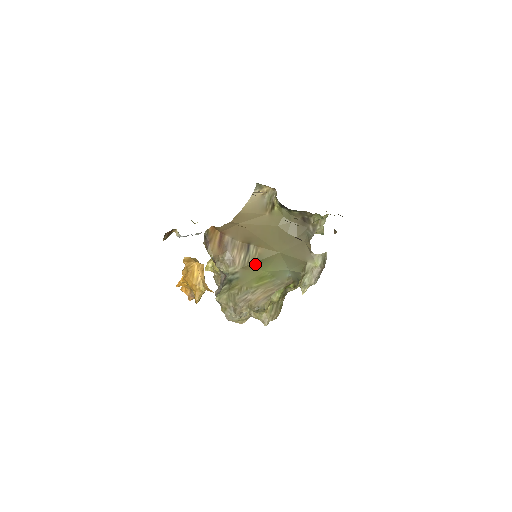
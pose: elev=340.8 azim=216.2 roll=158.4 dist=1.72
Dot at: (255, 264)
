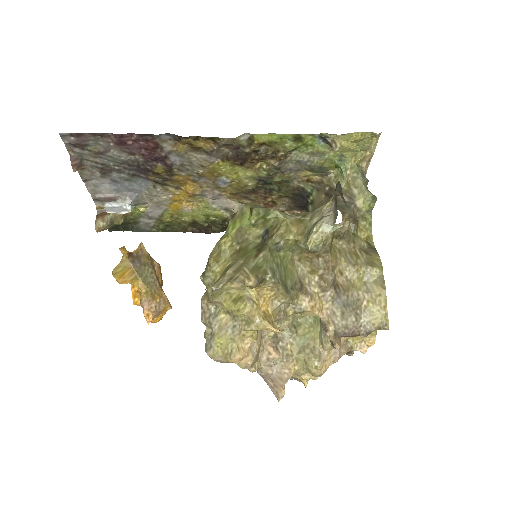
Dot at: occluded
